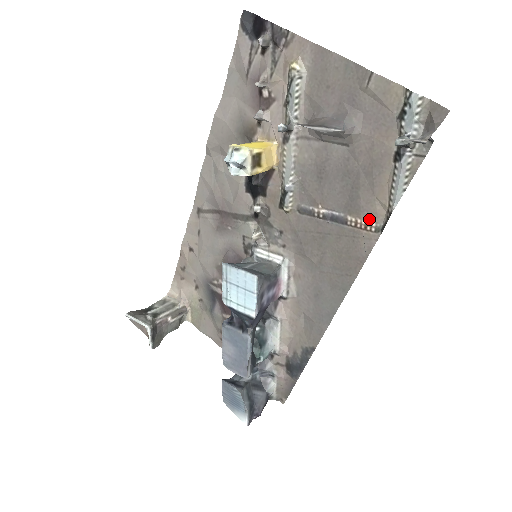
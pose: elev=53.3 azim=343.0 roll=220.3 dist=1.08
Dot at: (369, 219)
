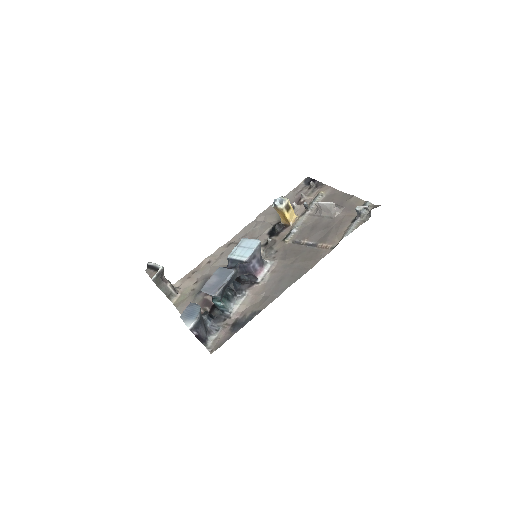
Dot at: (329, 244)
